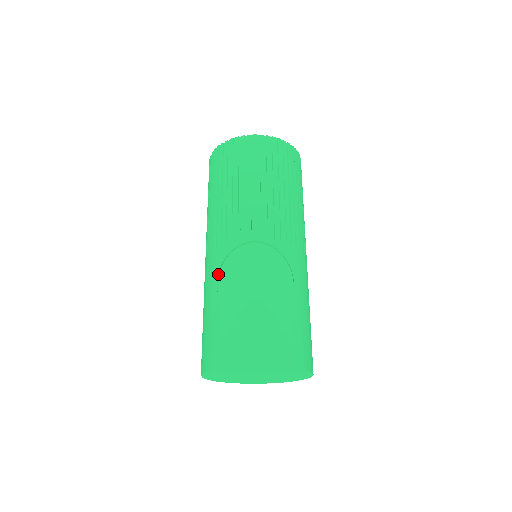
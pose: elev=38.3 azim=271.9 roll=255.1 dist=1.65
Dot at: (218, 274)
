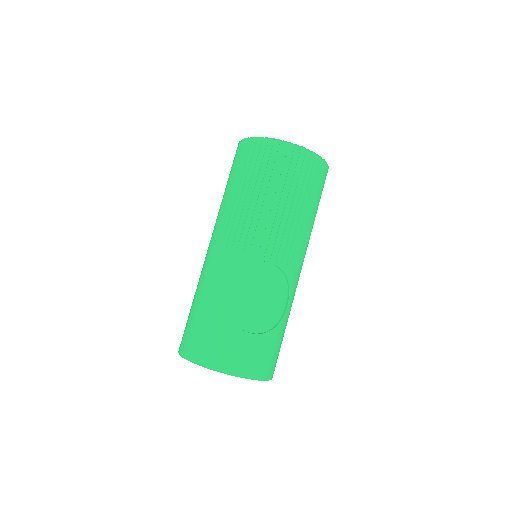
Dot at: (226, 278)
